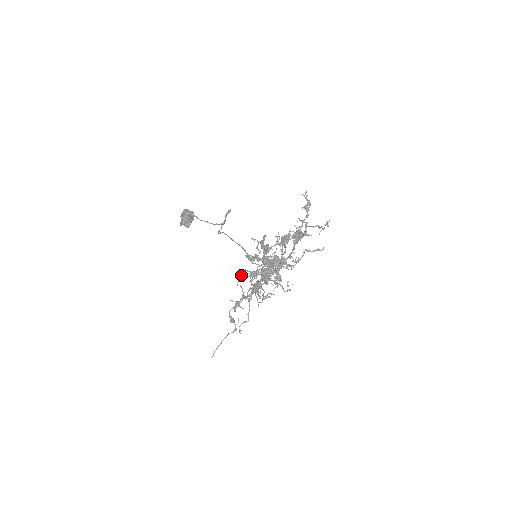
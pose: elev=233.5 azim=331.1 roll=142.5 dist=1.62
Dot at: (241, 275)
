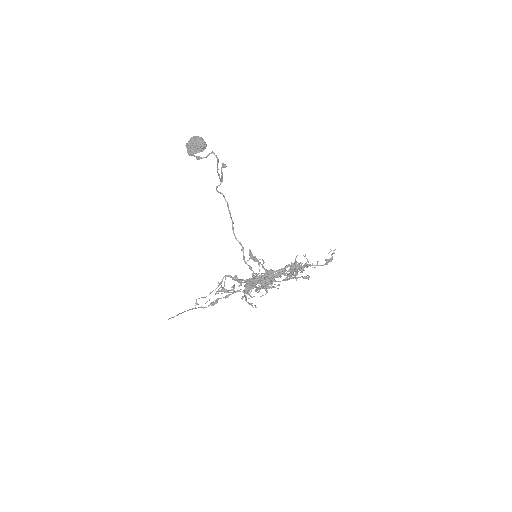
Dot at: occluded
